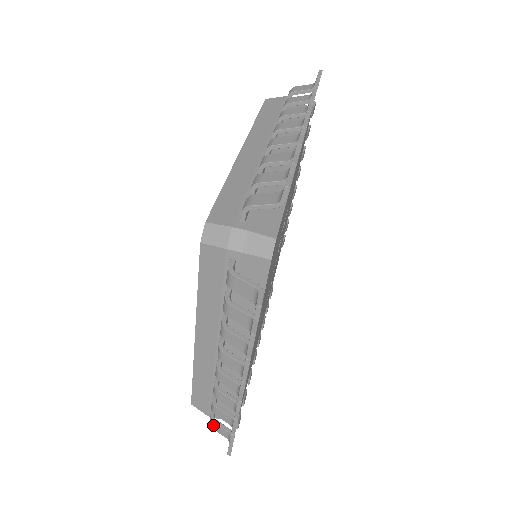
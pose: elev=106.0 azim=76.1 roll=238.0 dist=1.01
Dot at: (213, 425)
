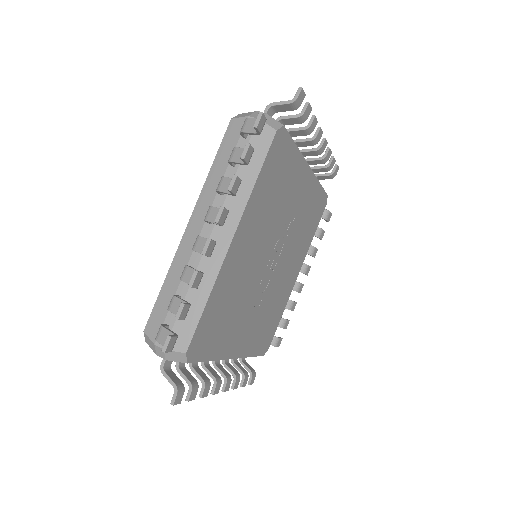
Dot at: (159, 333)
